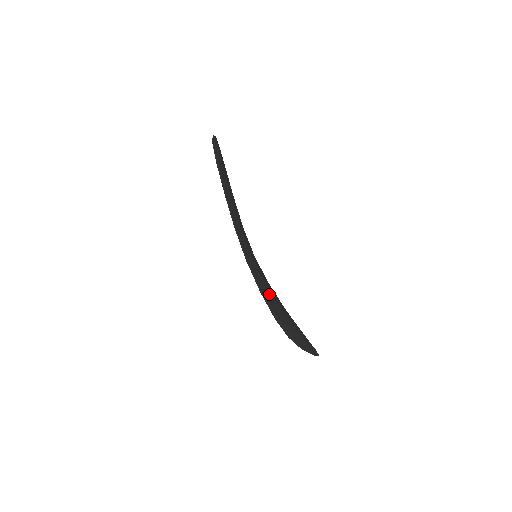
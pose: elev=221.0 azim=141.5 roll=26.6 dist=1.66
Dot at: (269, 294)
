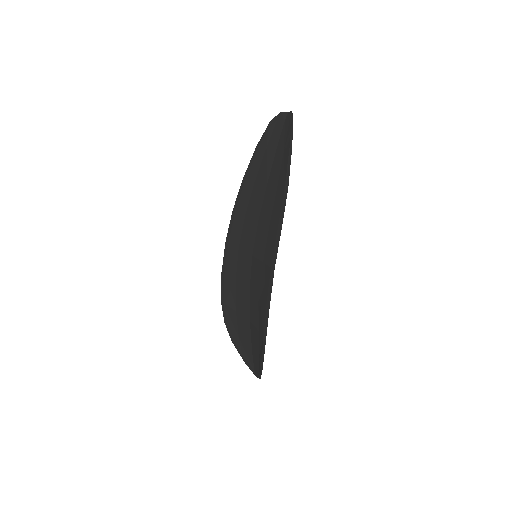
Dot at: occluded
